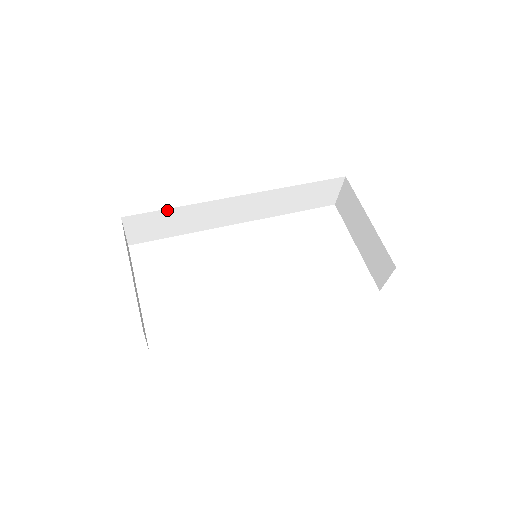
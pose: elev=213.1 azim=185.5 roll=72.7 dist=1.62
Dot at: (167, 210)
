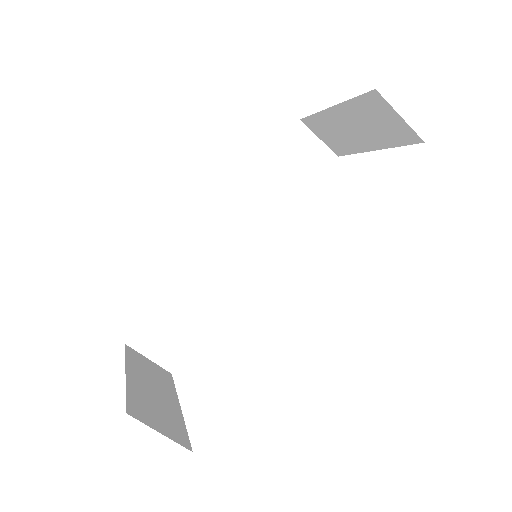
Dot at: (161, 302)
